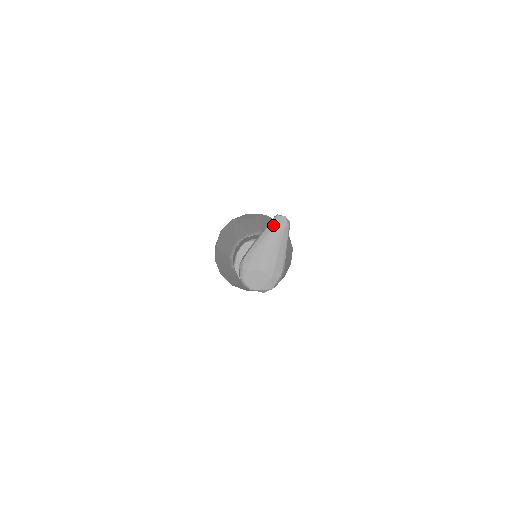
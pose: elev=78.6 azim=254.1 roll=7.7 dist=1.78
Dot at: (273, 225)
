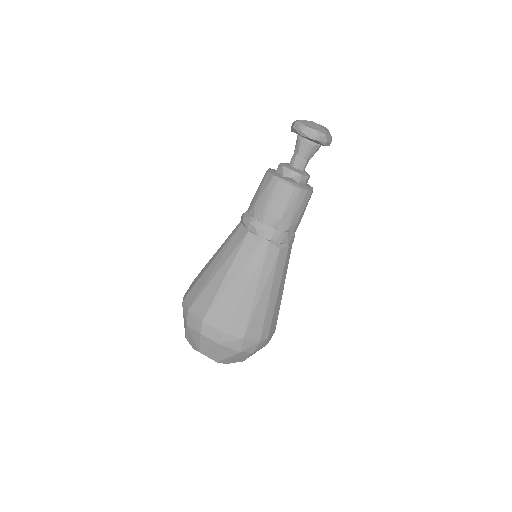
Dot at: occluded
